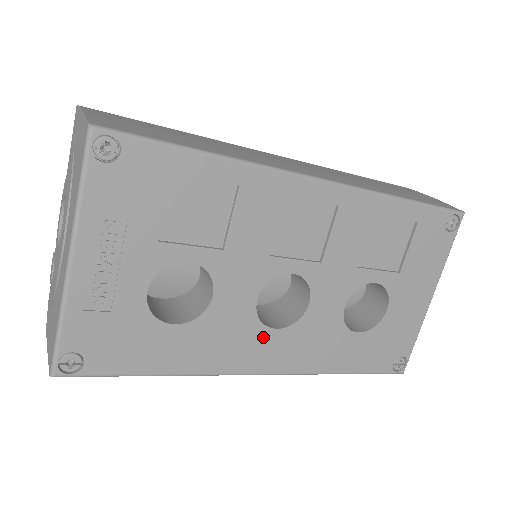
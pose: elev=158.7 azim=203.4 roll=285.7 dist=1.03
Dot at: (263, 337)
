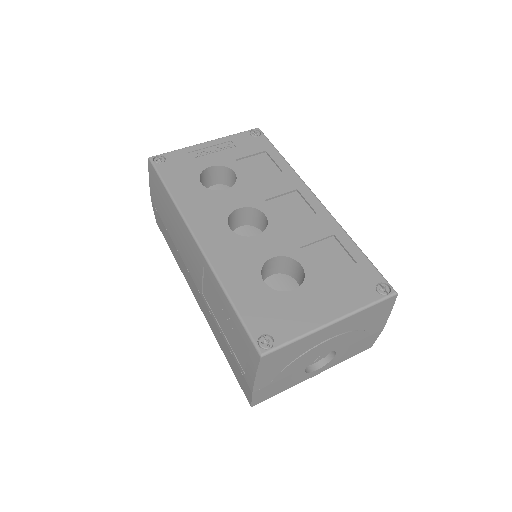
Dot at: (220, 224)
